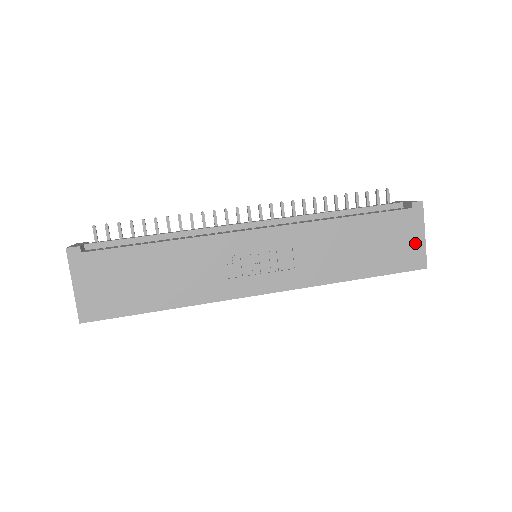
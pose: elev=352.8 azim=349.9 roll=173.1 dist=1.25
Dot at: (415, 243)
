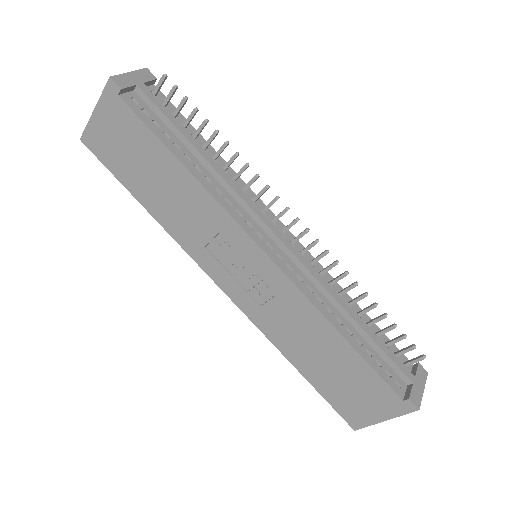
Dot at: (370, 413)
